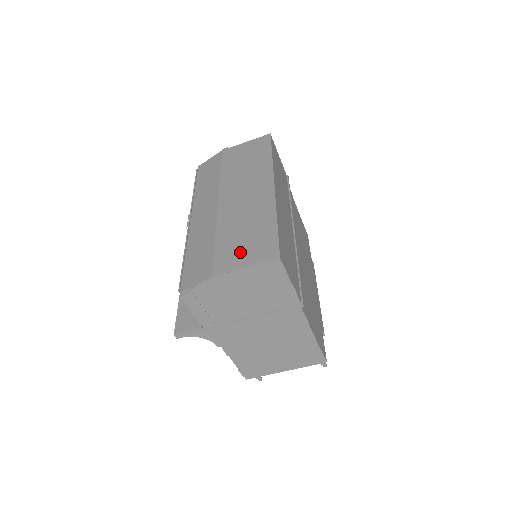
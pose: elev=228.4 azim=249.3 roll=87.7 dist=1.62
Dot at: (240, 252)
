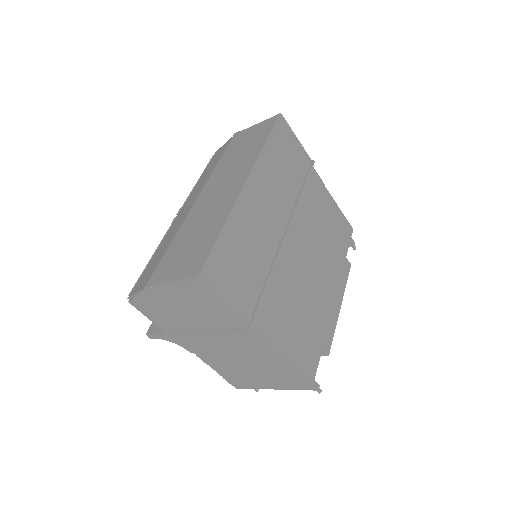
Dot at: (177, 262)
